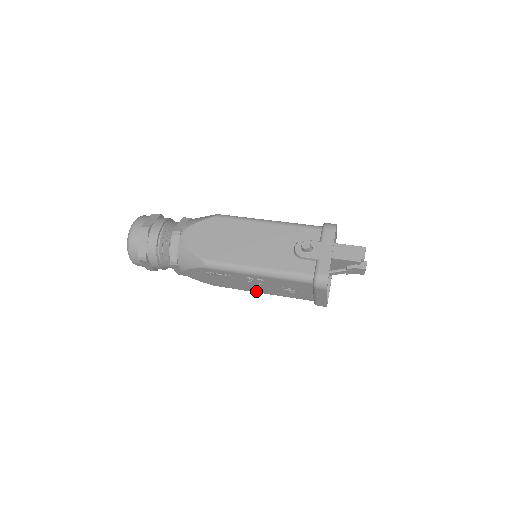
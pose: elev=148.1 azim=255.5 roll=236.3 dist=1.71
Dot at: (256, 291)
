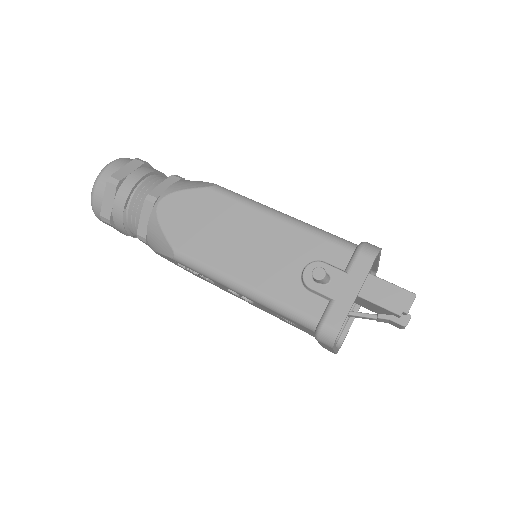
Dot at: occluded
